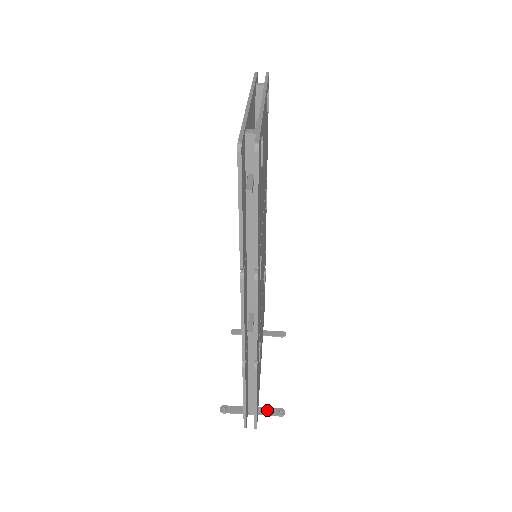
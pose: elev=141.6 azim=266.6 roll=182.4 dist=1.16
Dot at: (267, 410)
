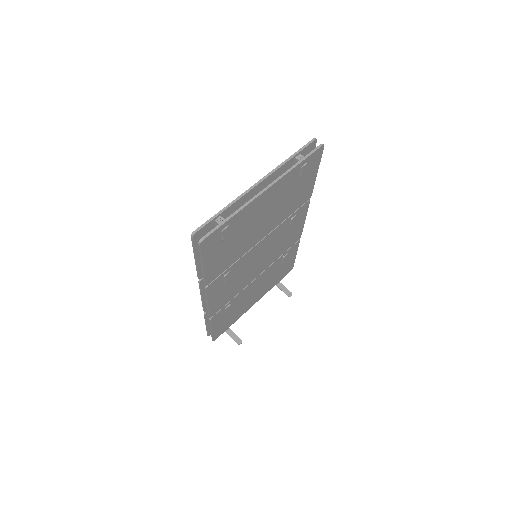
Dot at: (233, 334)
